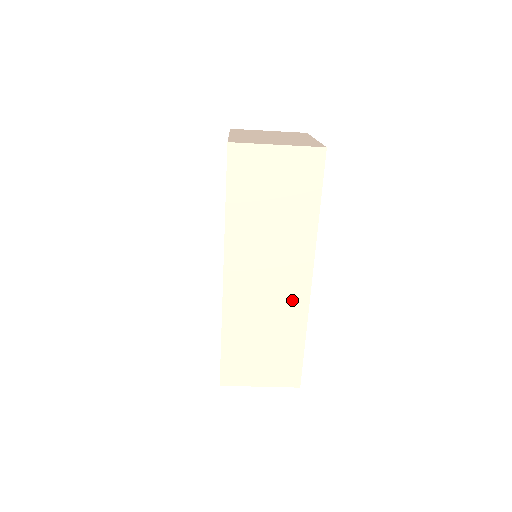
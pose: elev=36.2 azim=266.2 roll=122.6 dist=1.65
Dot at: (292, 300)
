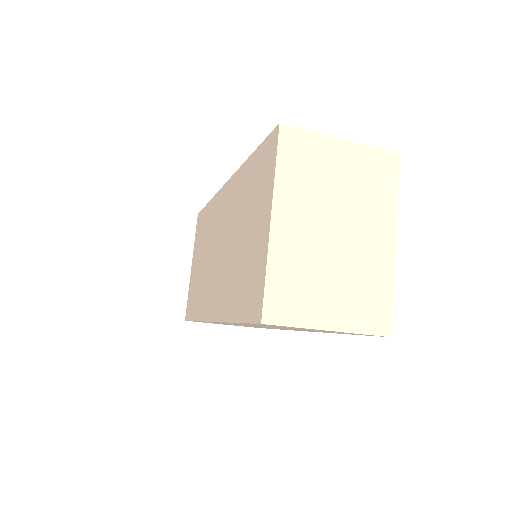
Dot at: occluded
